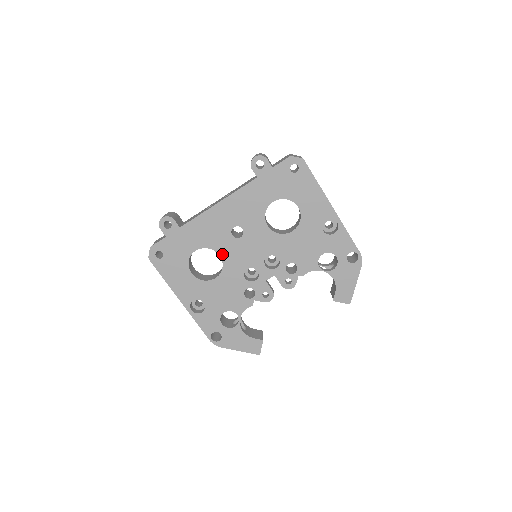
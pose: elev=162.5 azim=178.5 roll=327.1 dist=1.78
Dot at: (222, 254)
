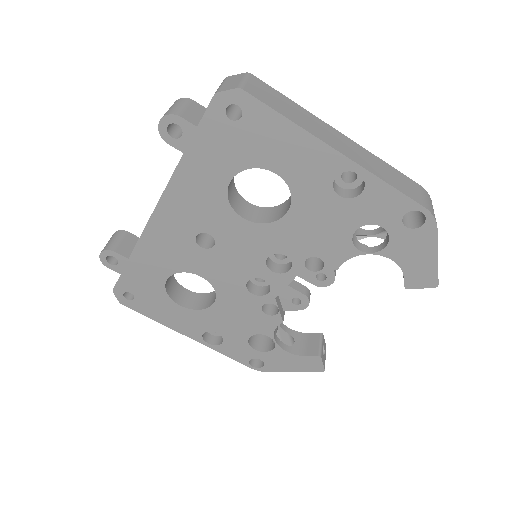
Dot at: (203, 274)
